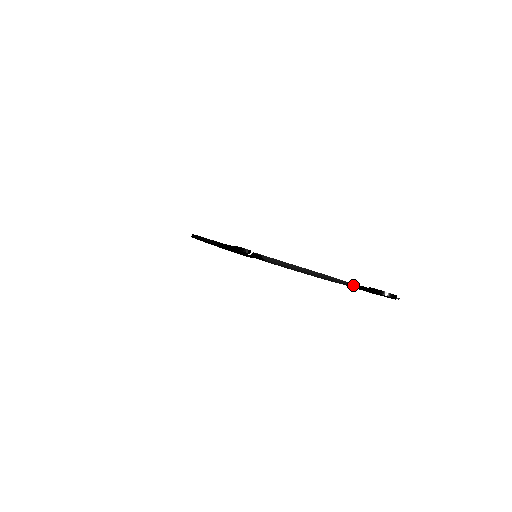
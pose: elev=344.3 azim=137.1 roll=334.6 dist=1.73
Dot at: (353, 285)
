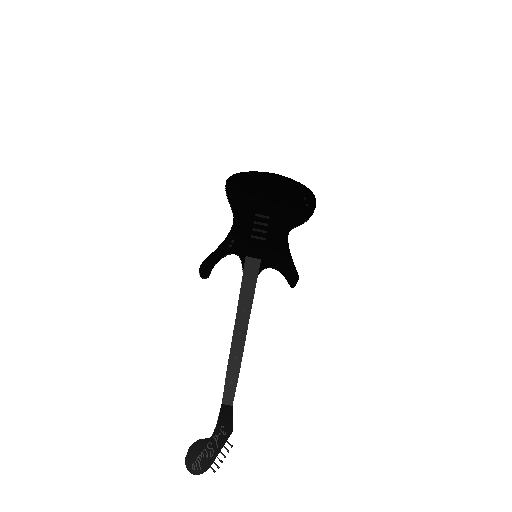
Dot at: occluded
